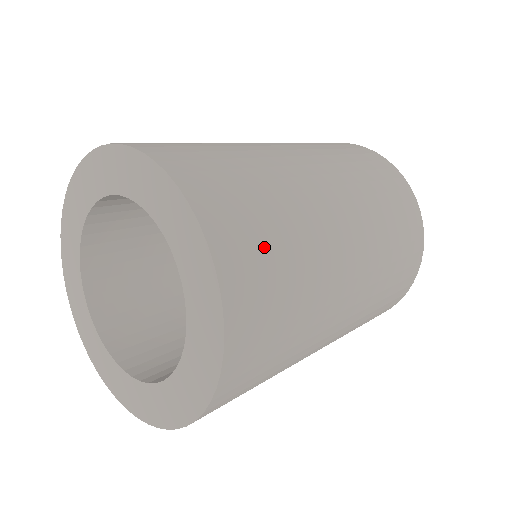
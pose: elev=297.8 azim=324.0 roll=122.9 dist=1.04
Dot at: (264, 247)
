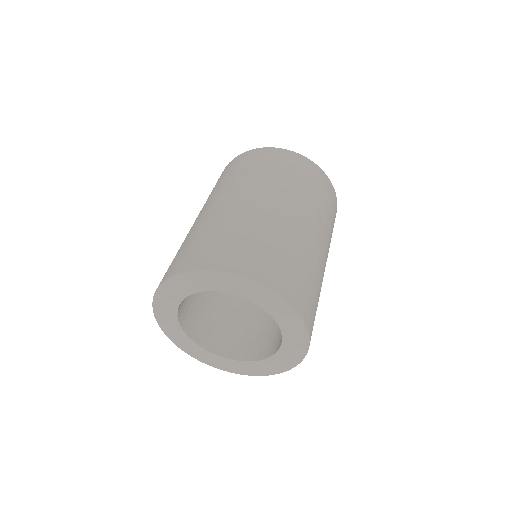
Dot at: (272, 259)
